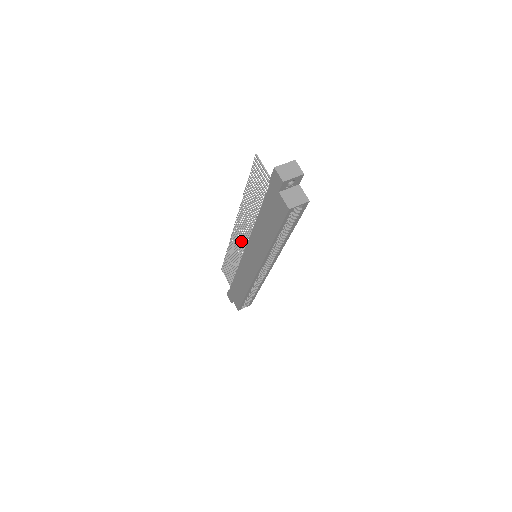
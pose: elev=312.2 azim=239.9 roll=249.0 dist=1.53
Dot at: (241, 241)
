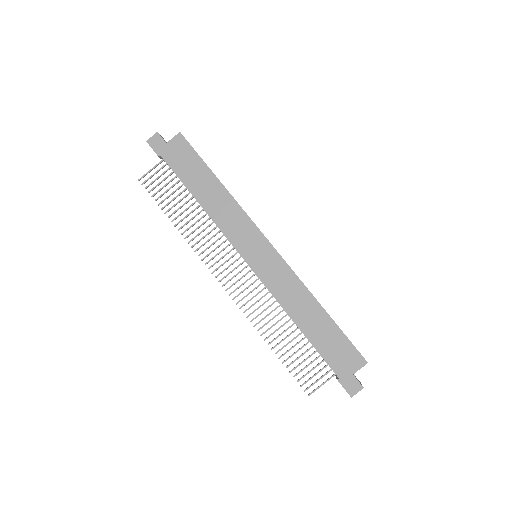
Dot at: (240, 278)
